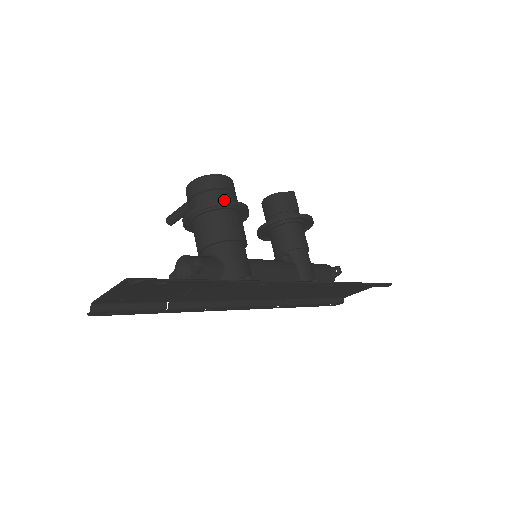
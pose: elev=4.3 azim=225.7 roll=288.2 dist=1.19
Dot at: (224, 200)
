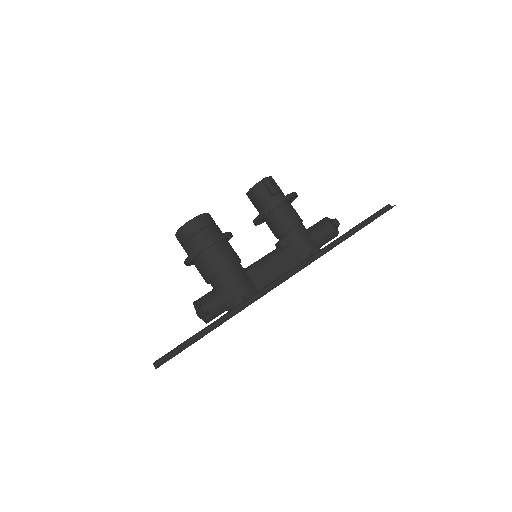
Dot at: (203, 241)
